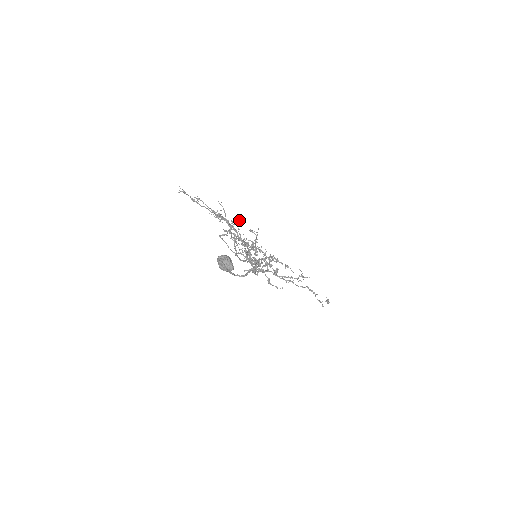
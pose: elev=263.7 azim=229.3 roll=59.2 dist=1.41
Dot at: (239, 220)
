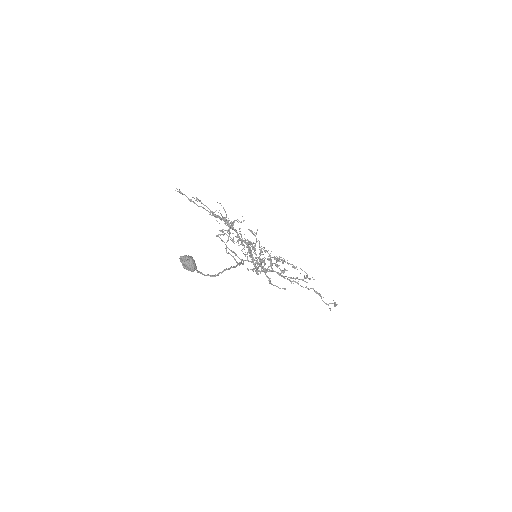
Dot at: (238, 220)
